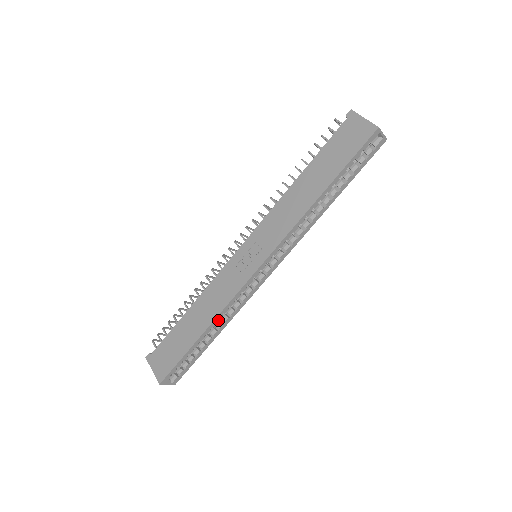
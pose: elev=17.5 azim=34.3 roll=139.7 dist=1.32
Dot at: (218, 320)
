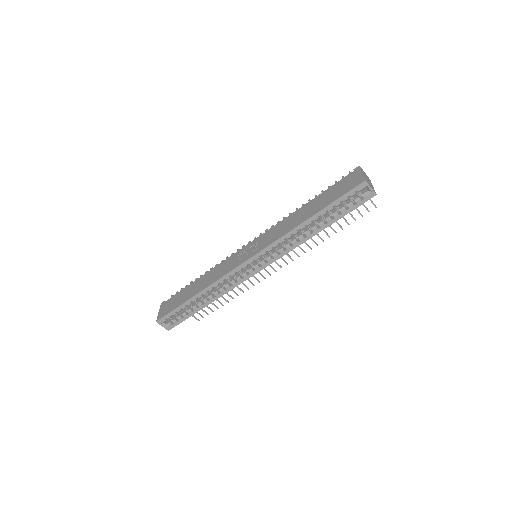
Dot at: (211, 293)
